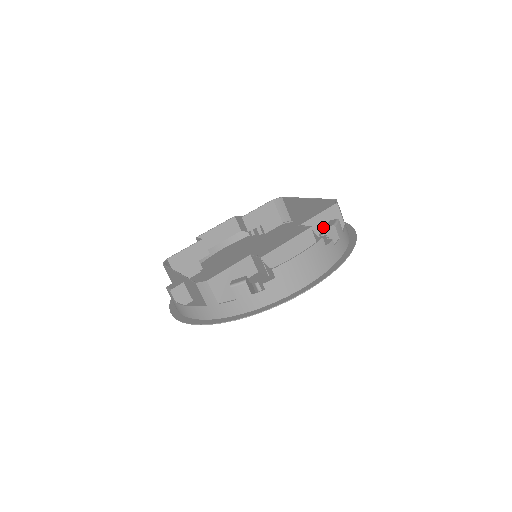
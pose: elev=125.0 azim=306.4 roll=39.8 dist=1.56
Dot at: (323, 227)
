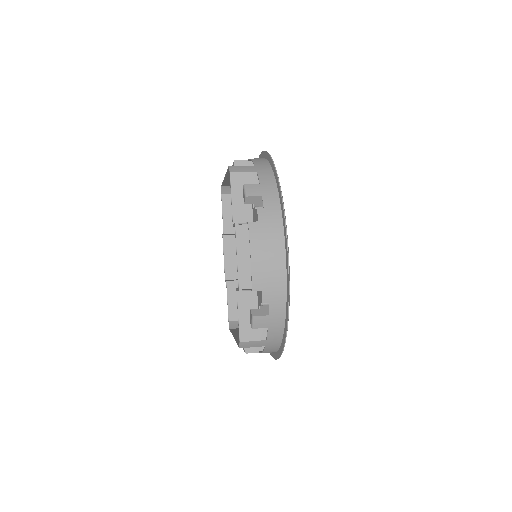
Dot at: occluded
